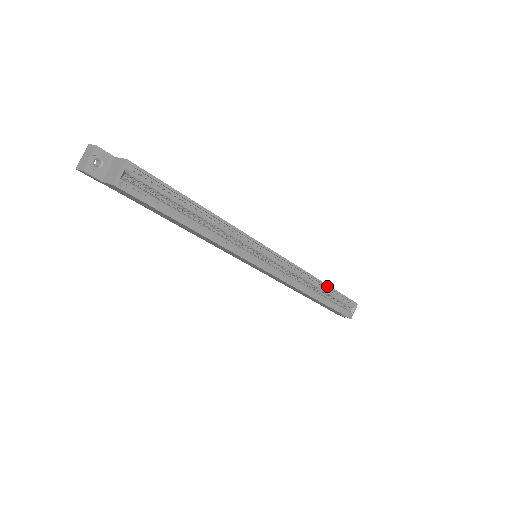
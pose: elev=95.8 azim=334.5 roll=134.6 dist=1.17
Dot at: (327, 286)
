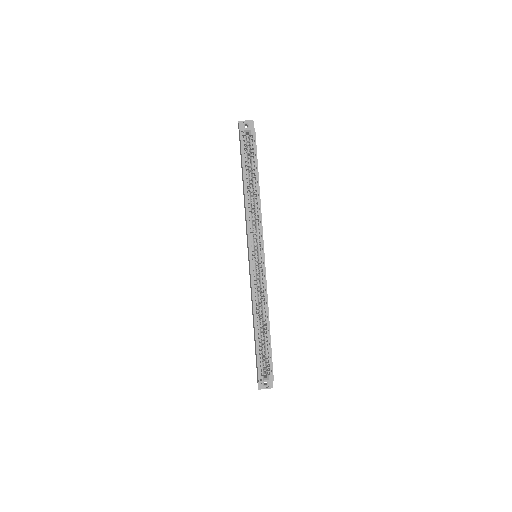
Dot at: (269, 329)
